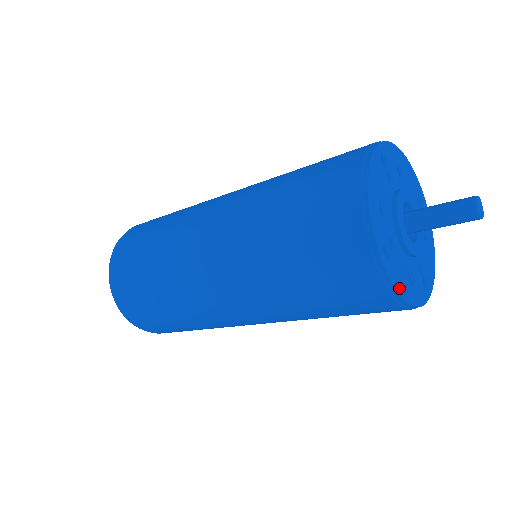
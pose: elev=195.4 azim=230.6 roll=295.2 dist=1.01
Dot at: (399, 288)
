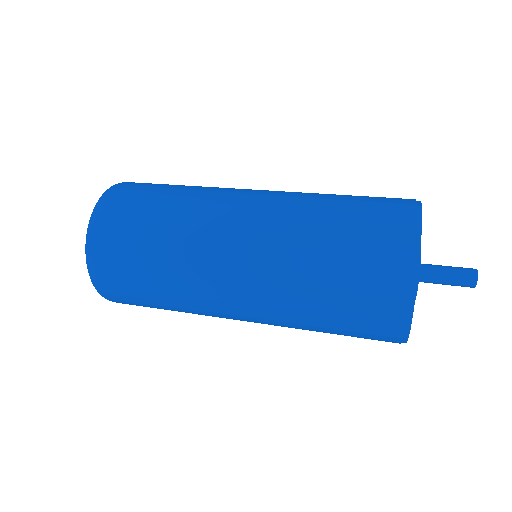
Dot at: occluded
